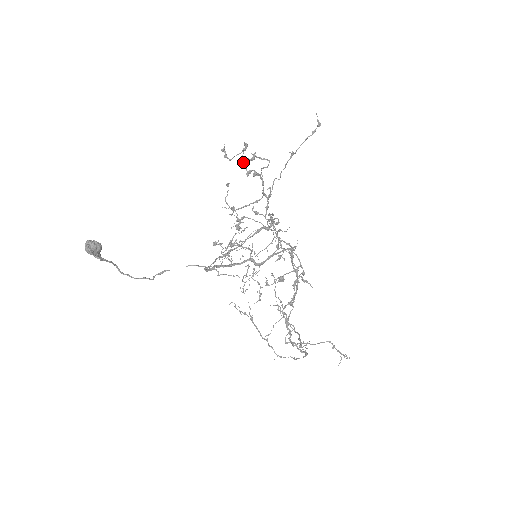
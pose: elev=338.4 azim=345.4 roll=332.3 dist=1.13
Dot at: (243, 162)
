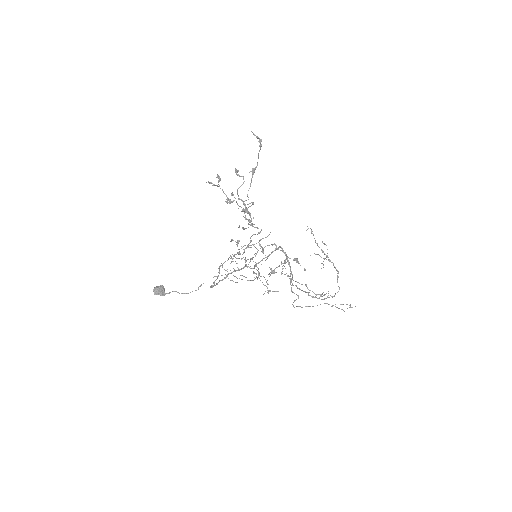
Dot at: occluded
